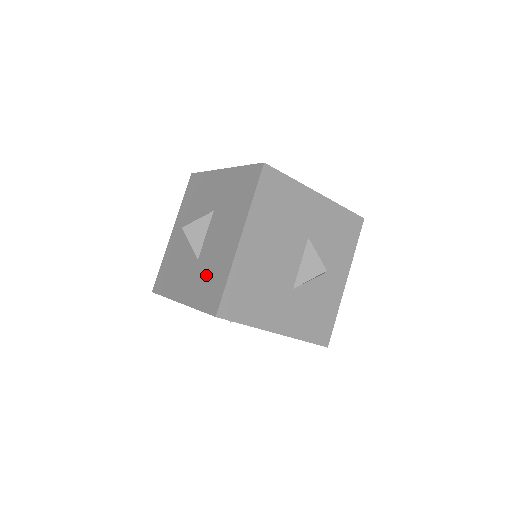
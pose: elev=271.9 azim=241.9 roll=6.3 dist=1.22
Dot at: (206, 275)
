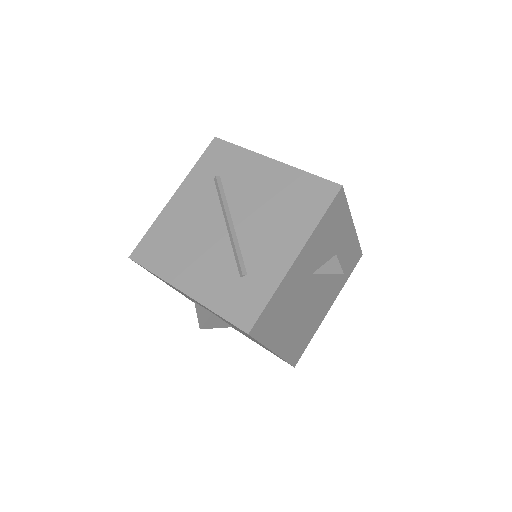
Dot at: occluded
